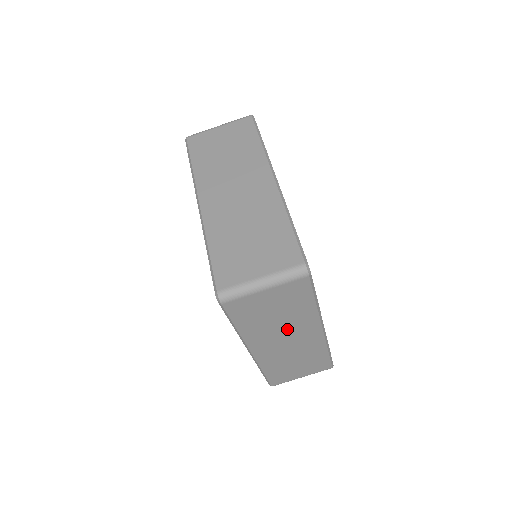
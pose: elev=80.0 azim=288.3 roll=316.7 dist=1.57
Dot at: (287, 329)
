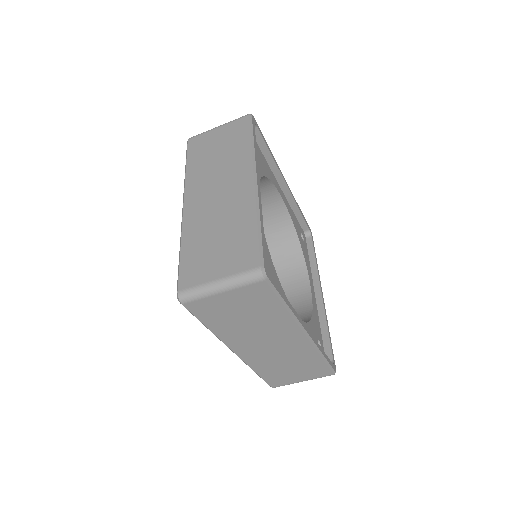
Dot at: (264, 332)
